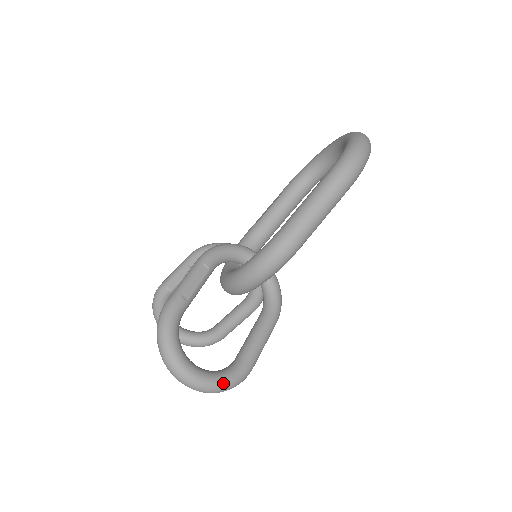
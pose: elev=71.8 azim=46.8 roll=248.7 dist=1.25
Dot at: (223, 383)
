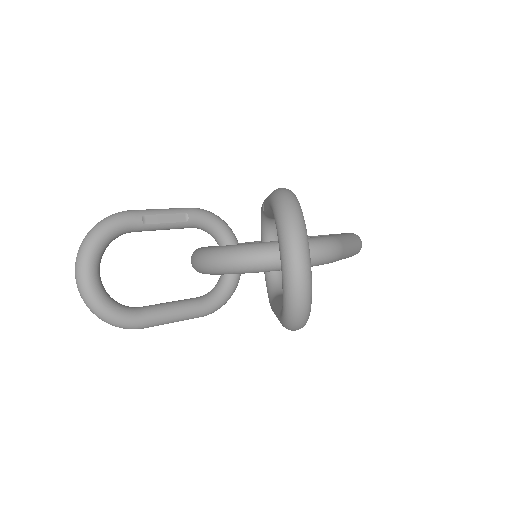
Dot at: occluded
